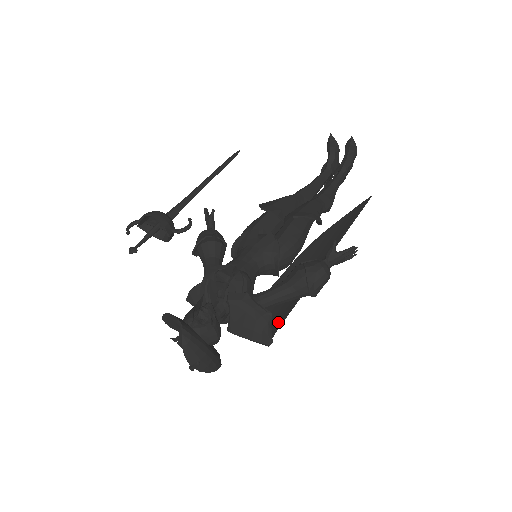
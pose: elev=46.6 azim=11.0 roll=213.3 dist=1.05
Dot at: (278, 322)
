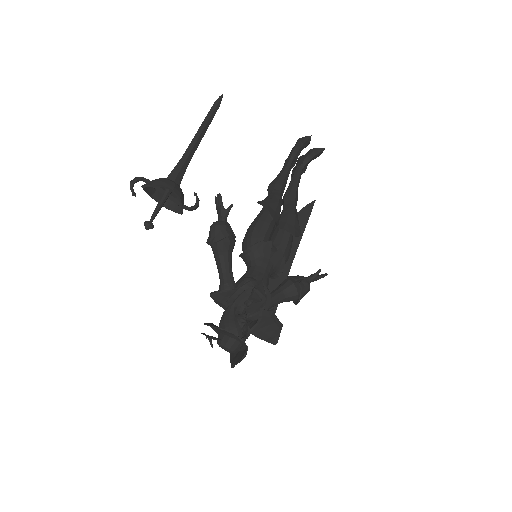
Dot at: occluded
